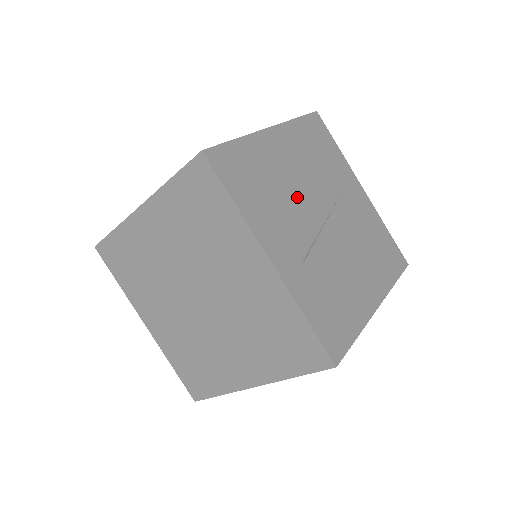
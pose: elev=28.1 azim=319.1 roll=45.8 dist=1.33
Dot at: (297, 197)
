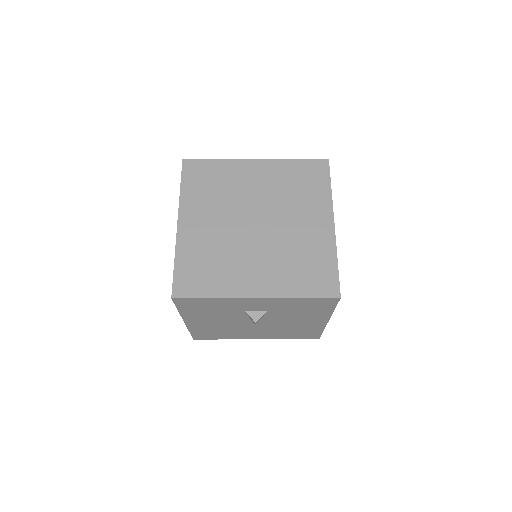
Dot at: occluded
